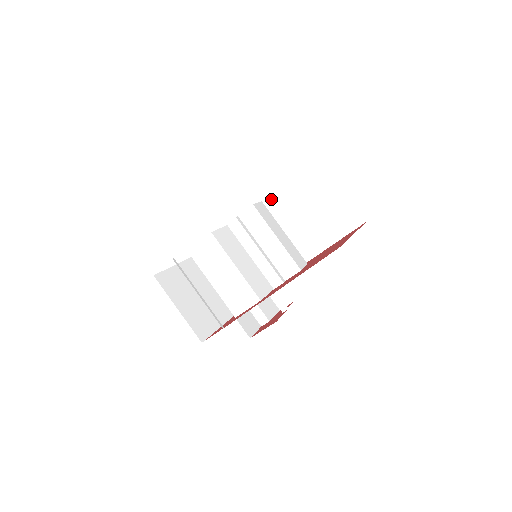
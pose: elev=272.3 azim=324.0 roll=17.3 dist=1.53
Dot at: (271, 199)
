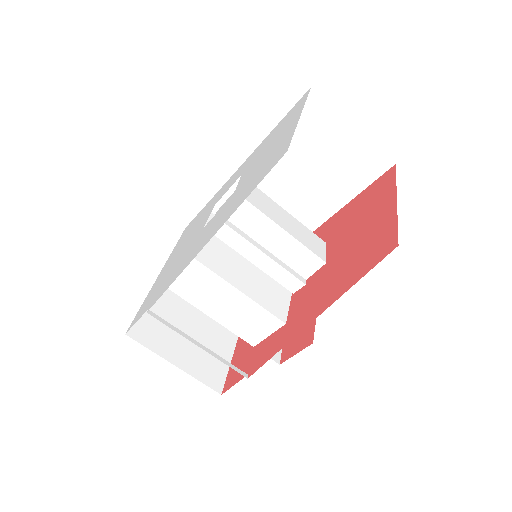
Dot at: (247, 159)
